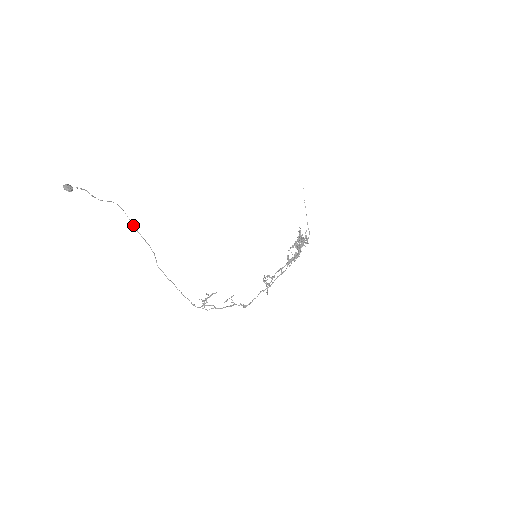
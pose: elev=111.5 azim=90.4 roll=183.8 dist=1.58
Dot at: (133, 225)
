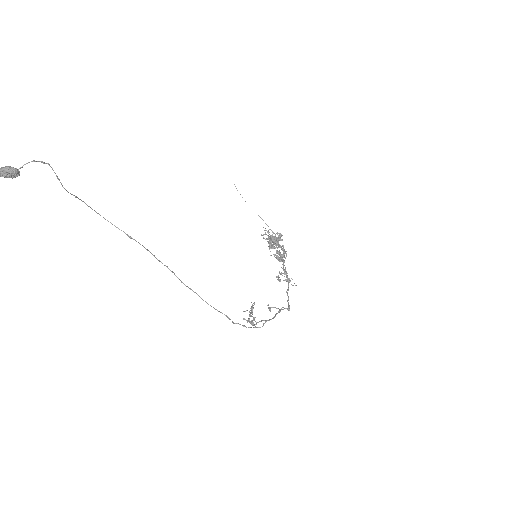
Dot at: (121, 230)
